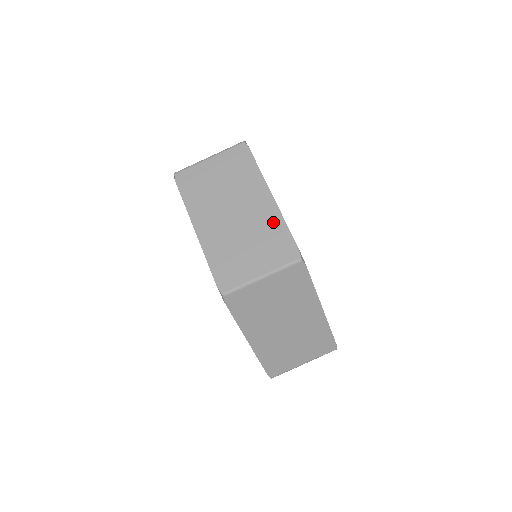
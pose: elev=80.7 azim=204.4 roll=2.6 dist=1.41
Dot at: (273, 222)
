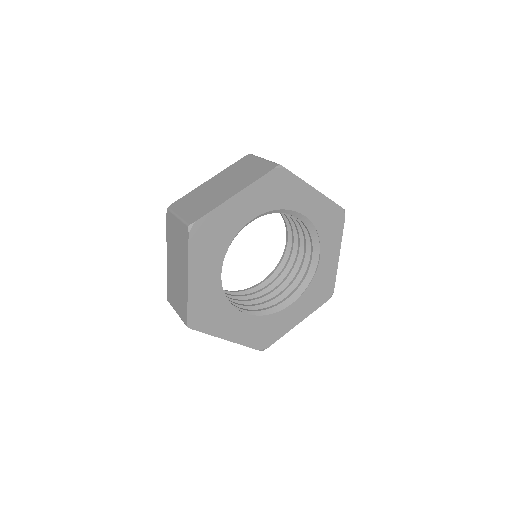
Dot at: (215, 203)
